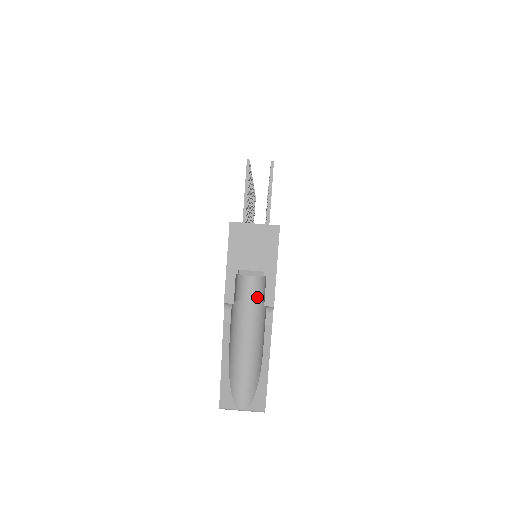
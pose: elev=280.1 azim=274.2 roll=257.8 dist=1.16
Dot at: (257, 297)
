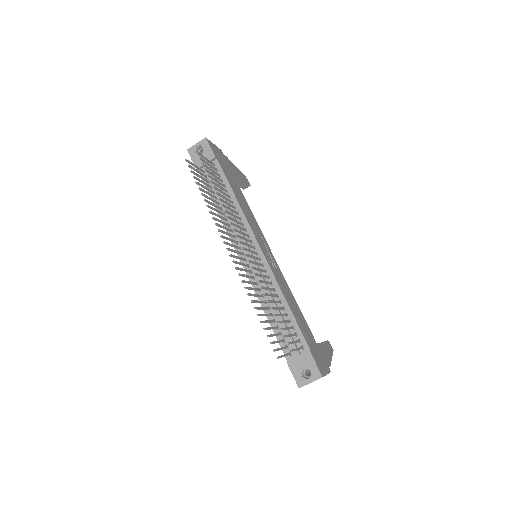
Dot at: occluded
